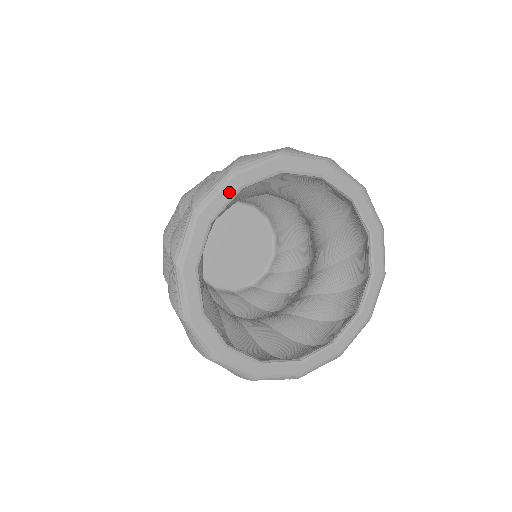
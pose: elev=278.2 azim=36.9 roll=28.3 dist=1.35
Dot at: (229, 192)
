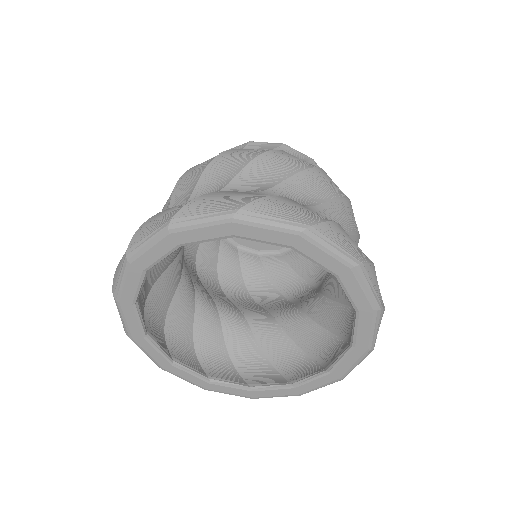
Dot at: (134, 278)
